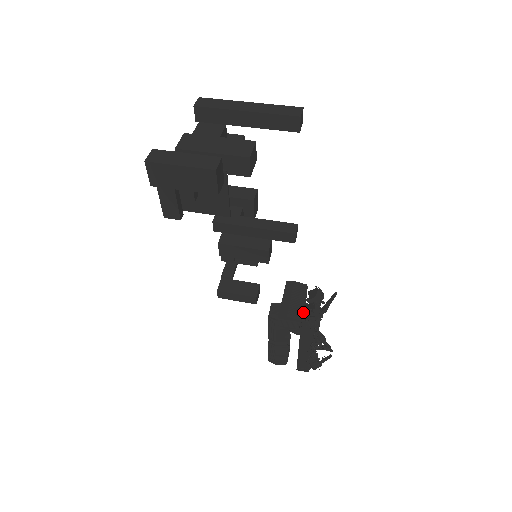
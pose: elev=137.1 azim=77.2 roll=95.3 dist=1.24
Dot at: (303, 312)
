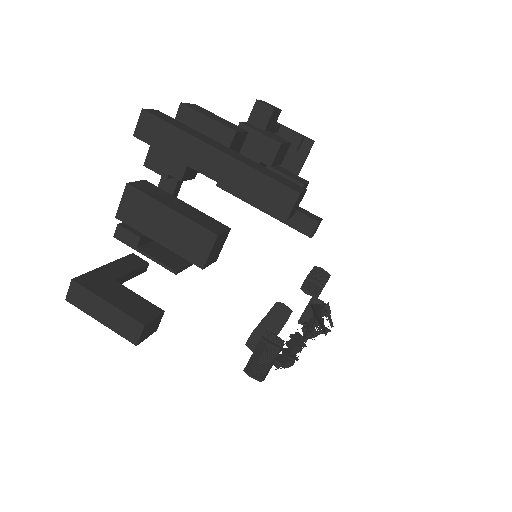
Dot at: (272, 365)
